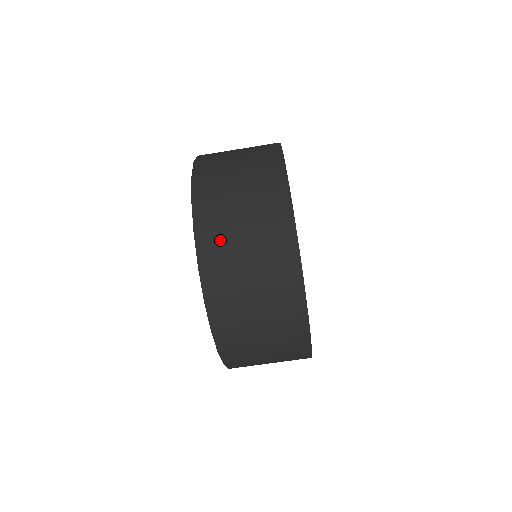
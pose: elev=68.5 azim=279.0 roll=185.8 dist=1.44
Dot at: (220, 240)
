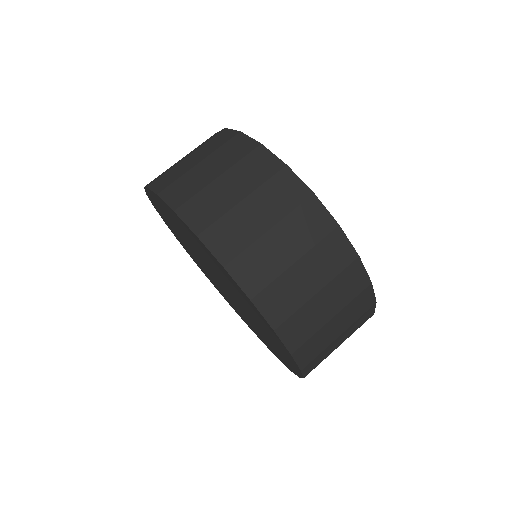
Dot at: occluded
